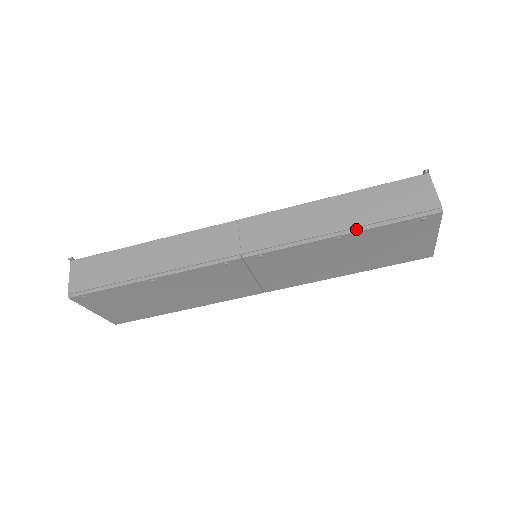
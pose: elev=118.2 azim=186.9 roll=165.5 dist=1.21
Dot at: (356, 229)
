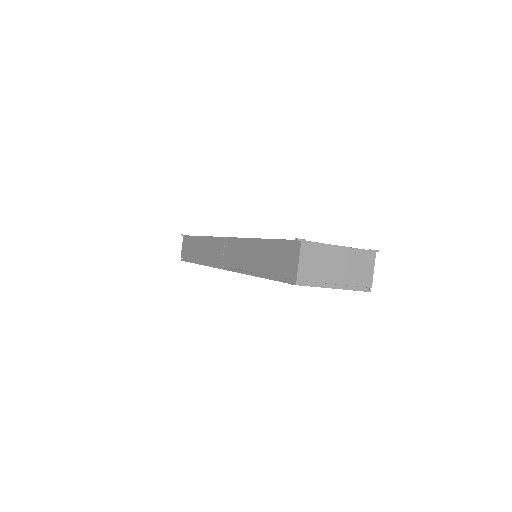
Dot at: (259, 275)
